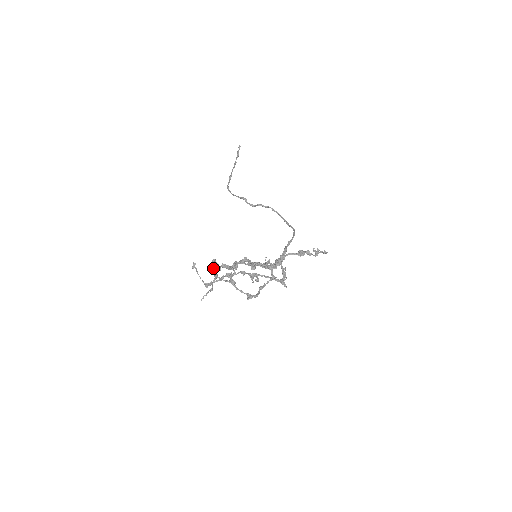
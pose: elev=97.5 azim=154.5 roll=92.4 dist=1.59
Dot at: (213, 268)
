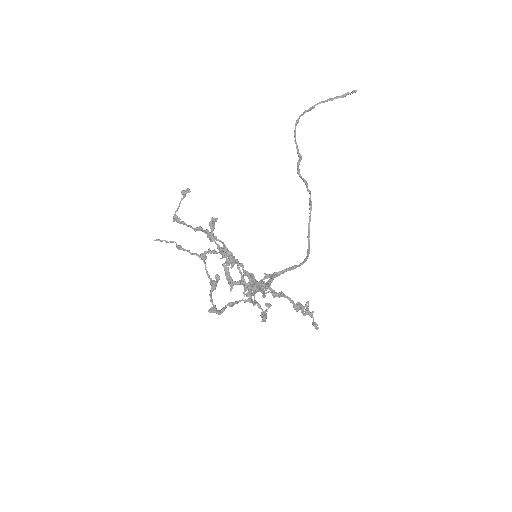
Dot at: occluded
